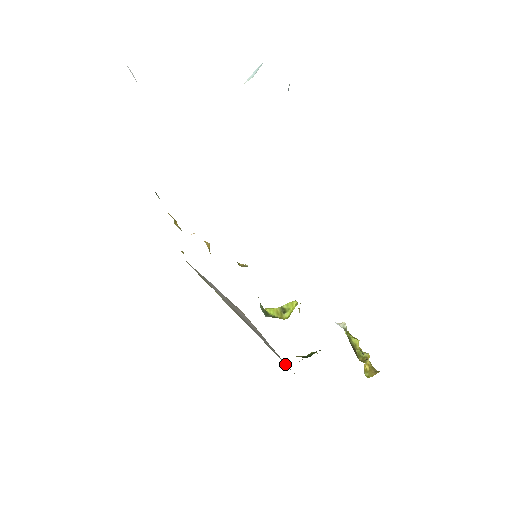
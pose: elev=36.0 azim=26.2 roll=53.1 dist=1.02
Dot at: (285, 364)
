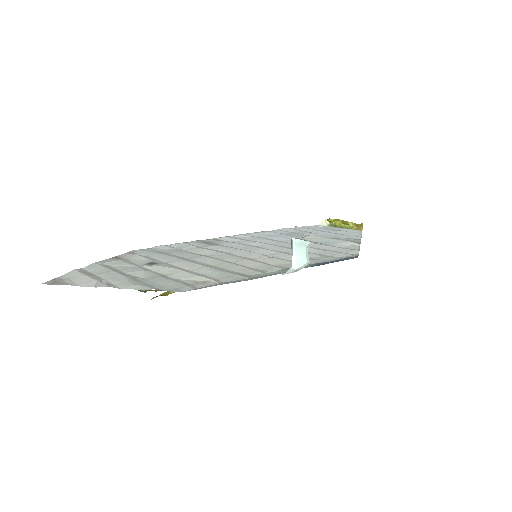
Dot at: occluded
